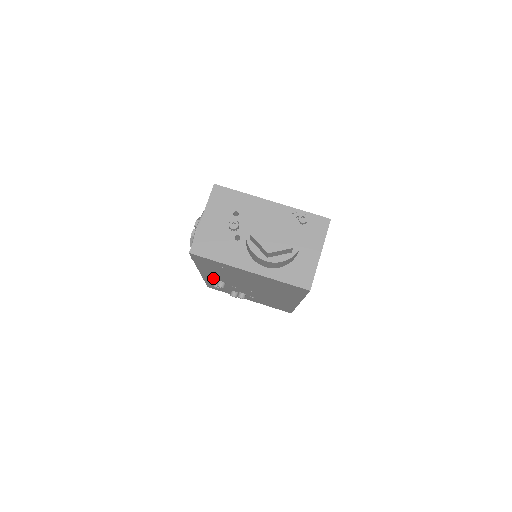
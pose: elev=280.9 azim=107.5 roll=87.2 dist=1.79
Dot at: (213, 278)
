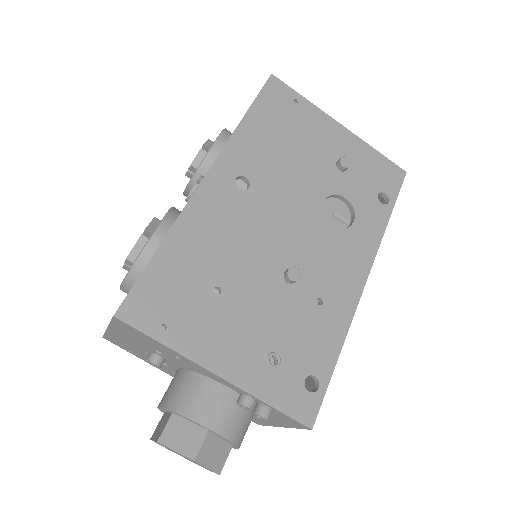
Dot at: occluded
